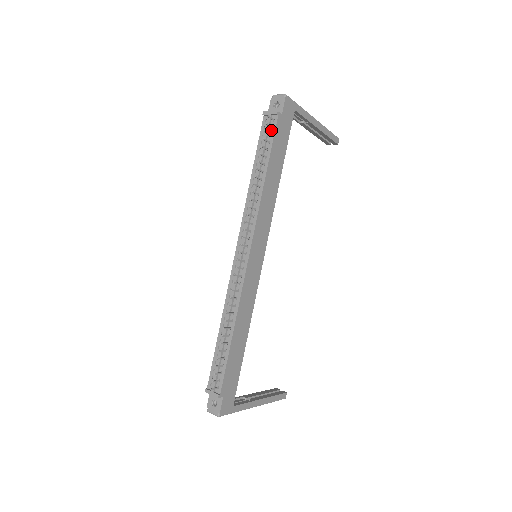
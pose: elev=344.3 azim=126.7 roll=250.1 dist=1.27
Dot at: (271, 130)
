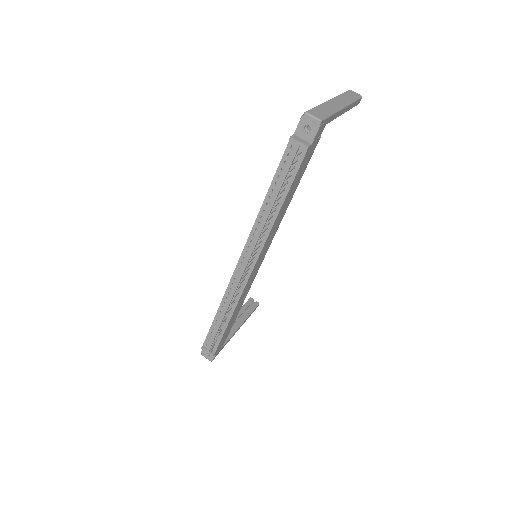
Dot at: (296, 162)
